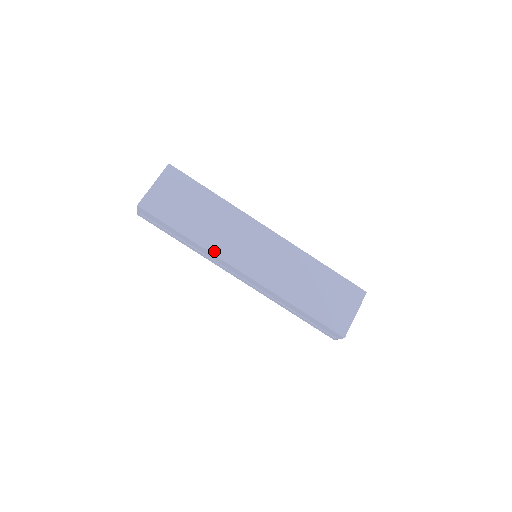
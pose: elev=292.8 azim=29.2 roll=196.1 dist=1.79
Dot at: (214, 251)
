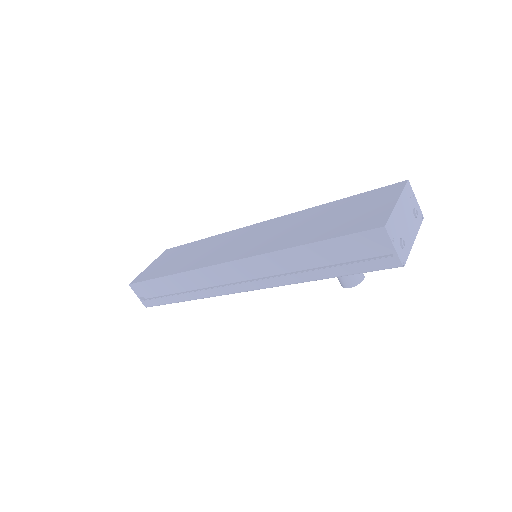
Dot at: (194, 268)
